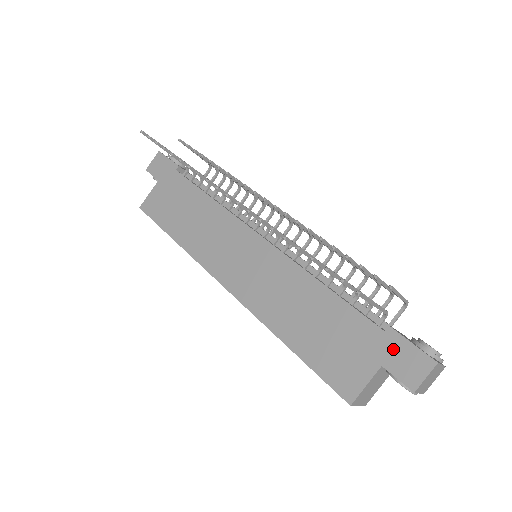
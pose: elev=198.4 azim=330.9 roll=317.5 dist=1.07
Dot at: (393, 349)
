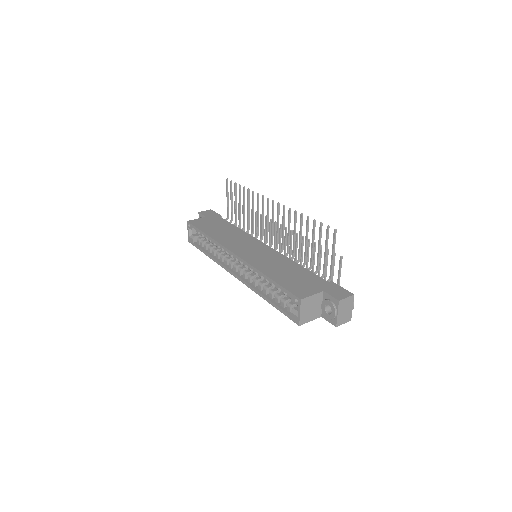
Dot at: (332, 287)
